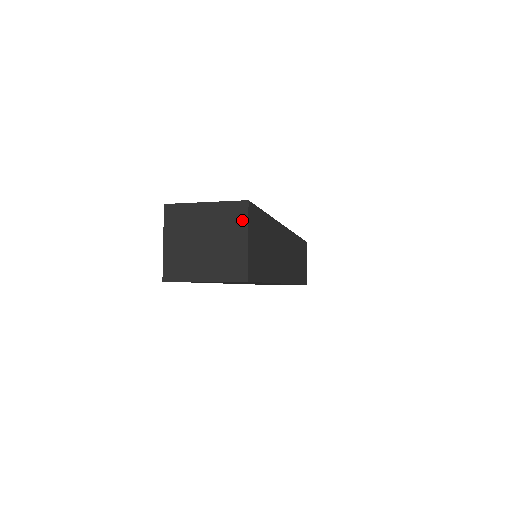
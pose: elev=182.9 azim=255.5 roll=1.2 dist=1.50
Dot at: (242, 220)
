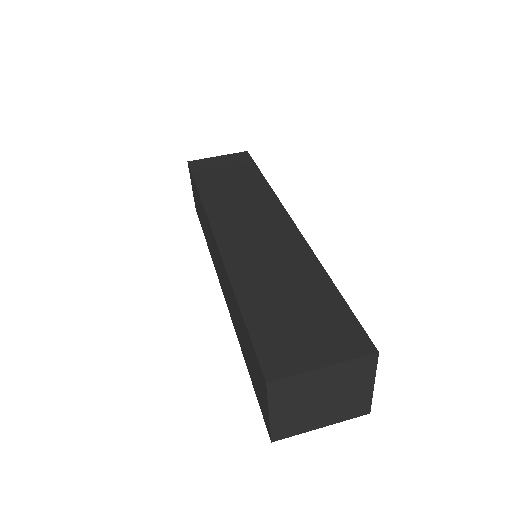
Dot at: (369, 371)
